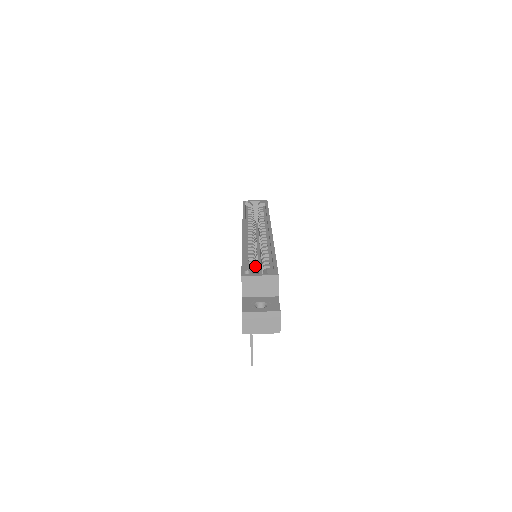
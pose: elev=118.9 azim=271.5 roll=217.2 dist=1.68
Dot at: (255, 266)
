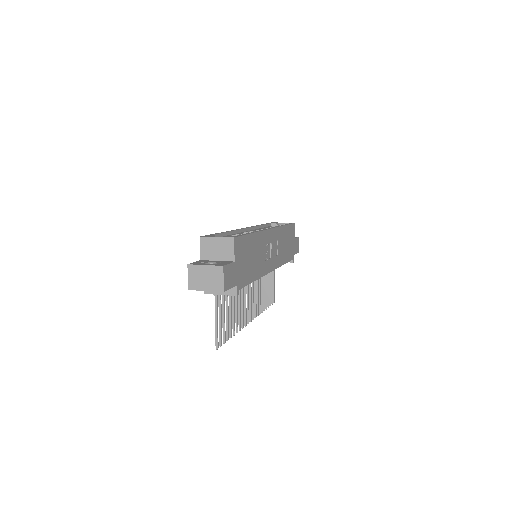
Dot at: occluded
